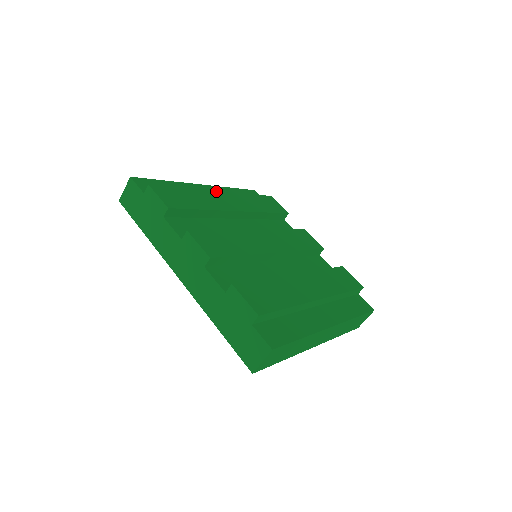
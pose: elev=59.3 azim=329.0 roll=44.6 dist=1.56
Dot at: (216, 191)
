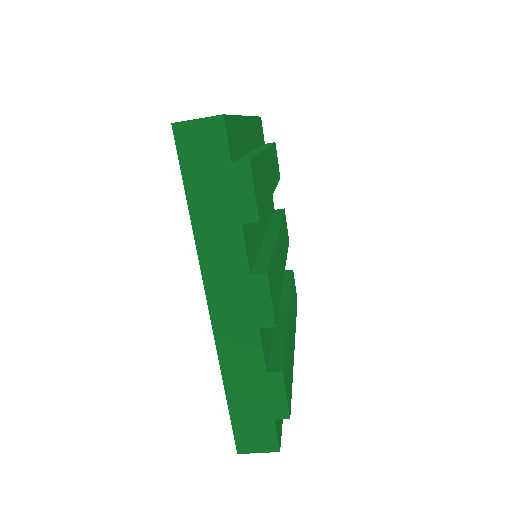
Dot at: occluded
